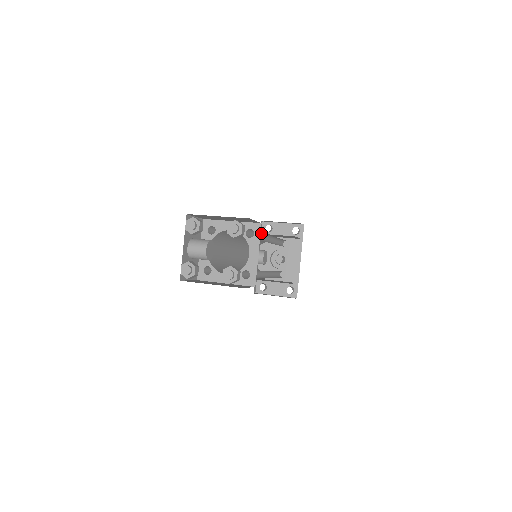
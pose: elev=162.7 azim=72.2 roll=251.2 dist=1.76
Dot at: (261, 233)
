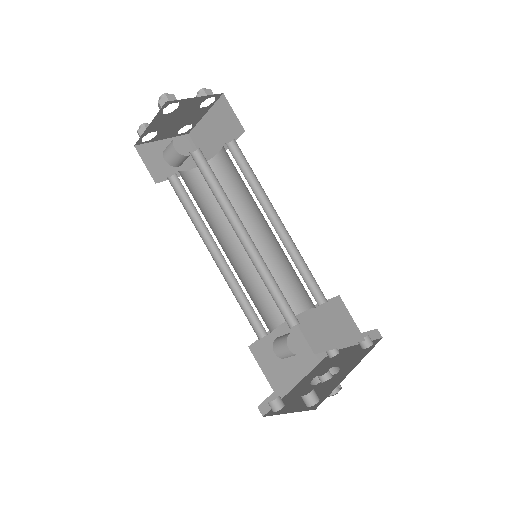
Dot at: (258, 188)
